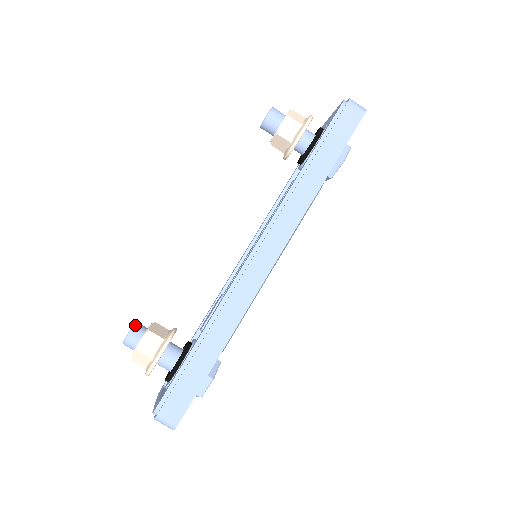
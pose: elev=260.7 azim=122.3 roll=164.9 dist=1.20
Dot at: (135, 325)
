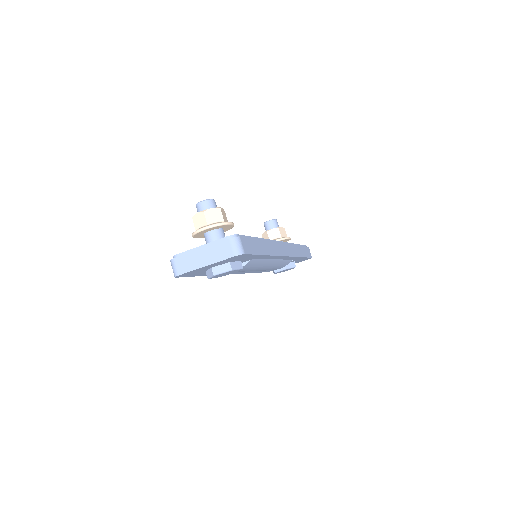
Dot at: occluded
